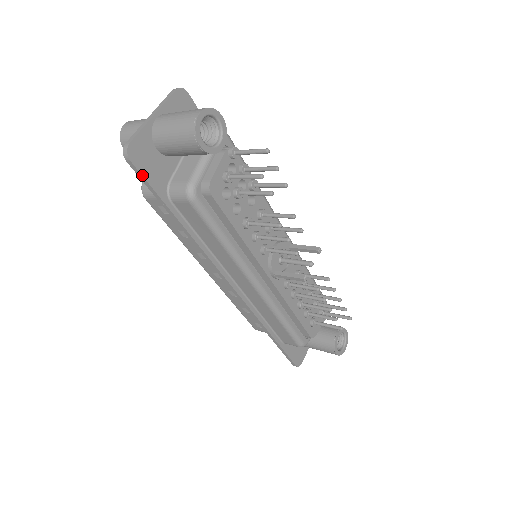
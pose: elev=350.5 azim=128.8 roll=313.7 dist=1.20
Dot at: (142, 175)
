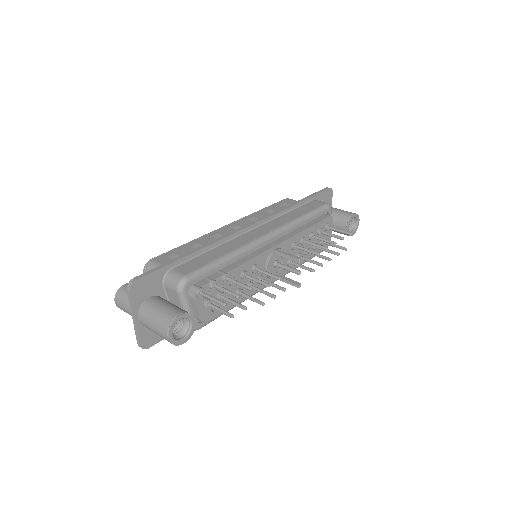
Dot at: occluded
